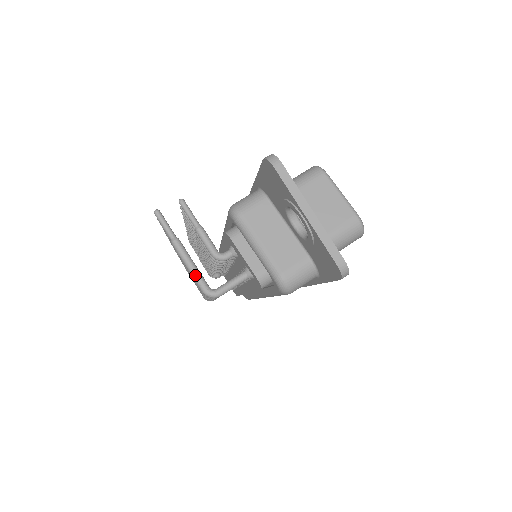
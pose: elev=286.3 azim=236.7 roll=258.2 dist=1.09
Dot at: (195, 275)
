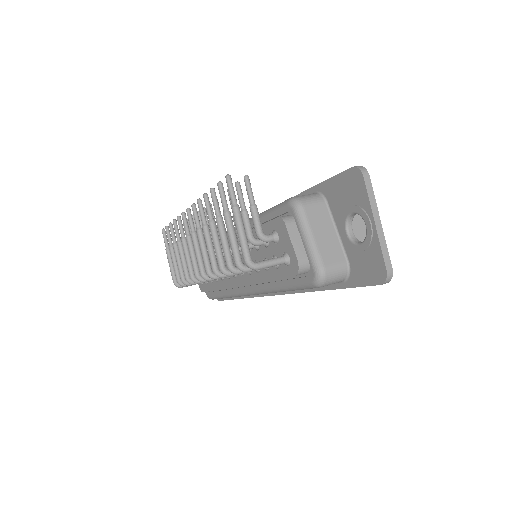
Dot at: (244, 243)
